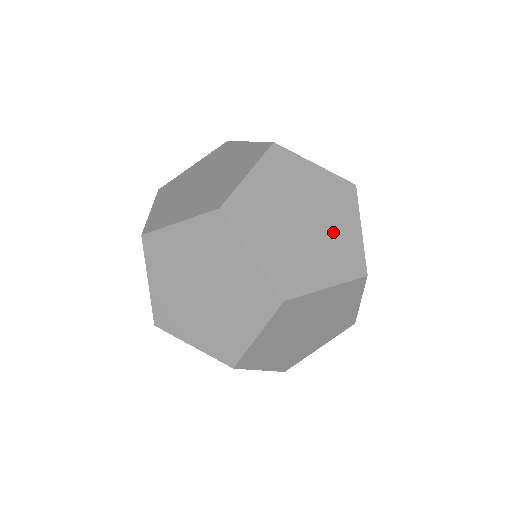
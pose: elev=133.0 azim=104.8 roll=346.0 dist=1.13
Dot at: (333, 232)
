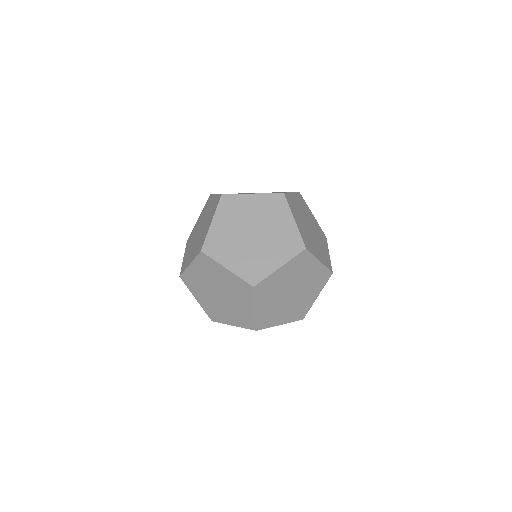
Dot at: occluded
